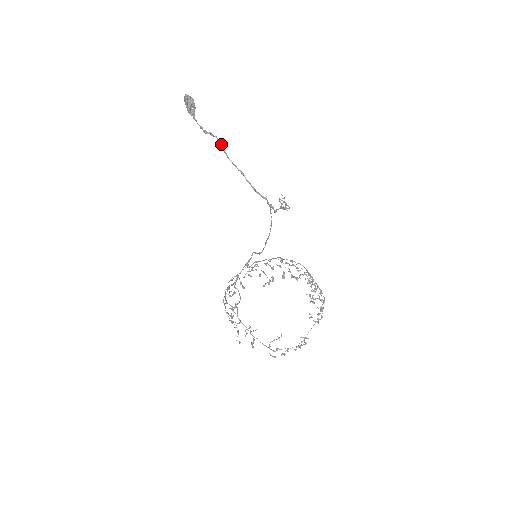
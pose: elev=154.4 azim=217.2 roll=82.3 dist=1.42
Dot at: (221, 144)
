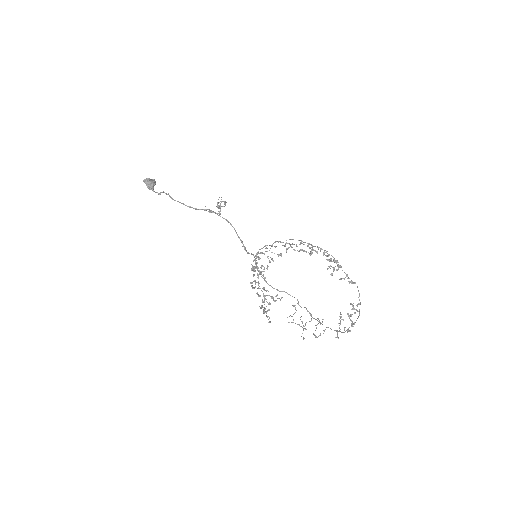
Dot at: (168, 194)
